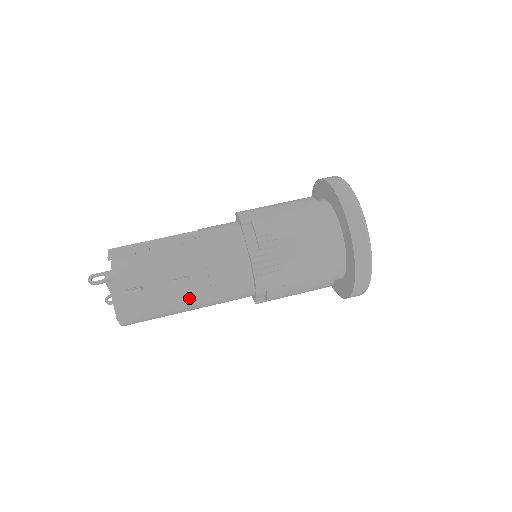
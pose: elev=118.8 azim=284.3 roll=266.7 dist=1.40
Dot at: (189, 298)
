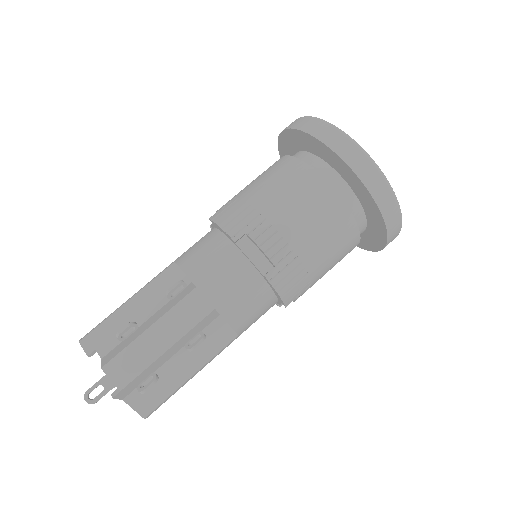
Dot at: (213, 352)
